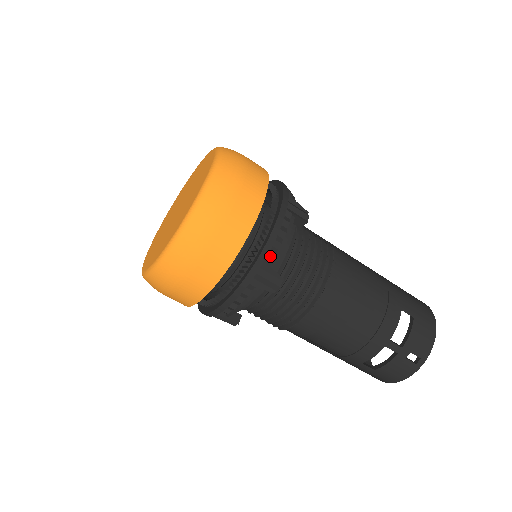
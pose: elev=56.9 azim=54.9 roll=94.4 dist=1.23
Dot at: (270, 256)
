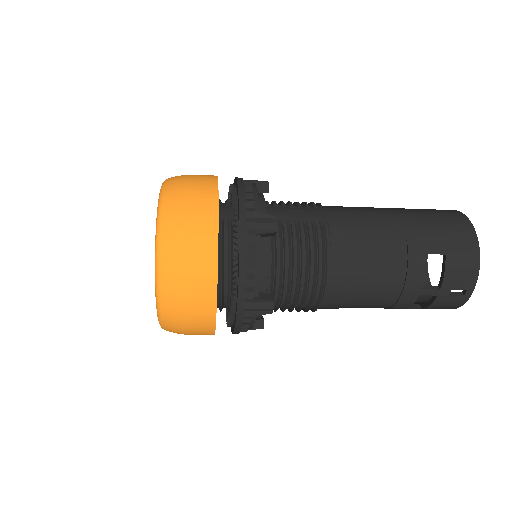
Dot at: (249, 290)
